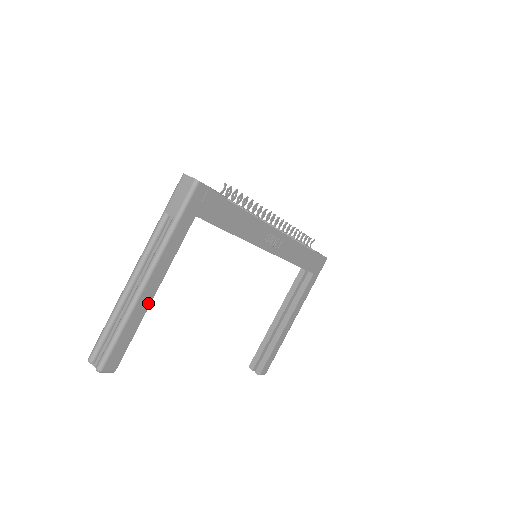
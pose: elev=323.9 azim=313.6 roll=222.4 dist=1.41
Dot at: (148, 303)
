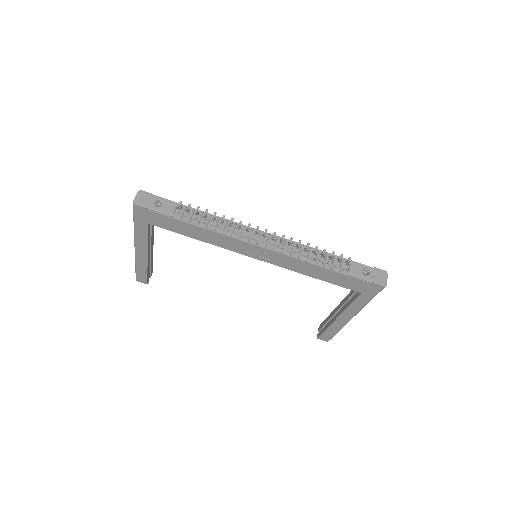
Dot at: (146, 260)
